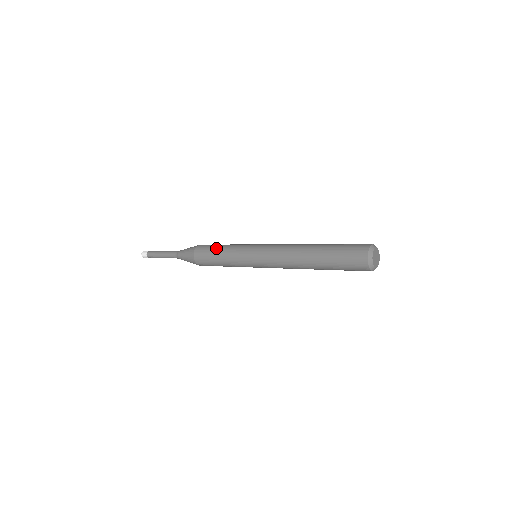
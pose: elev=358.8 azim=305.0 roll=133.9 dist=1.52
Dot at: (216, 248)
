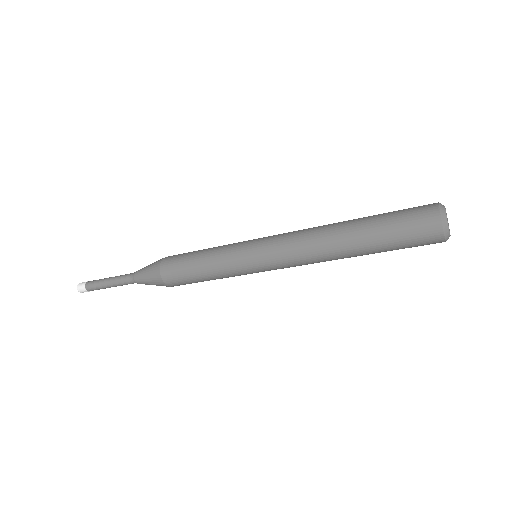
Dot at: (196, 251)
